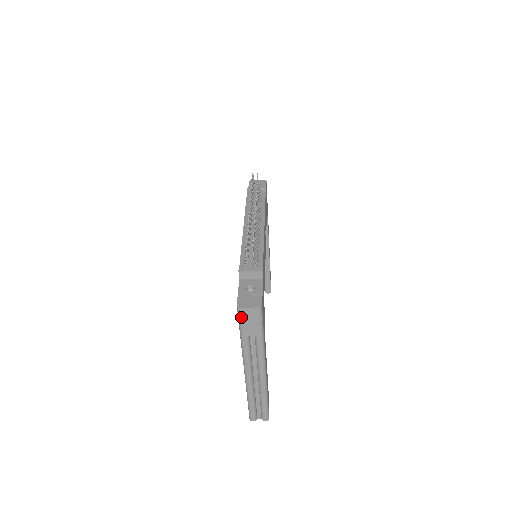
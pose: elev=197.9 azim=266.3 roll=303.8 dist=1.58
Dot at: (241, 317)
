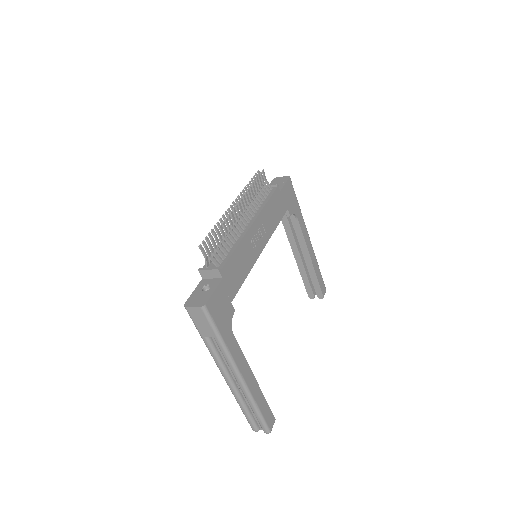
Dot at: (191, 317)
